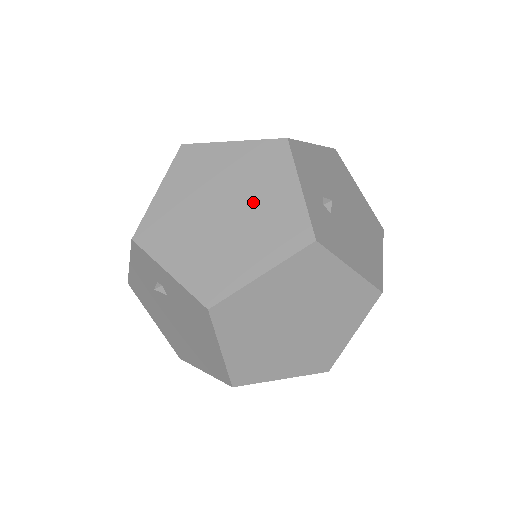
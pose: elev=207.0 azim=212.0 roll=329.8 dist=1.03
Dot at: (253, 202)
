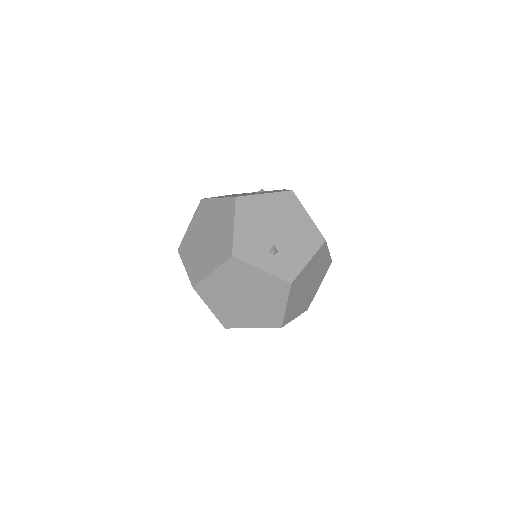
Dot at: (251, 288)
